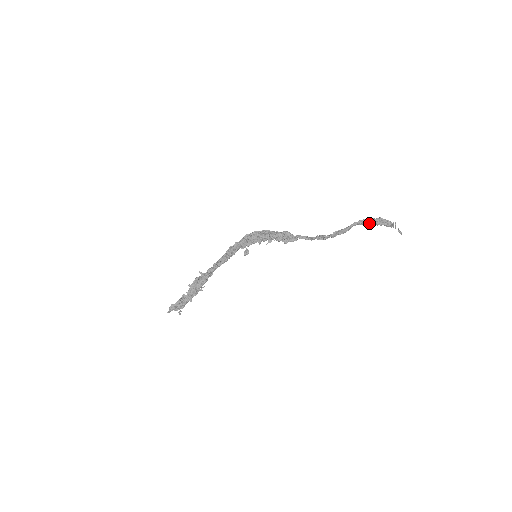
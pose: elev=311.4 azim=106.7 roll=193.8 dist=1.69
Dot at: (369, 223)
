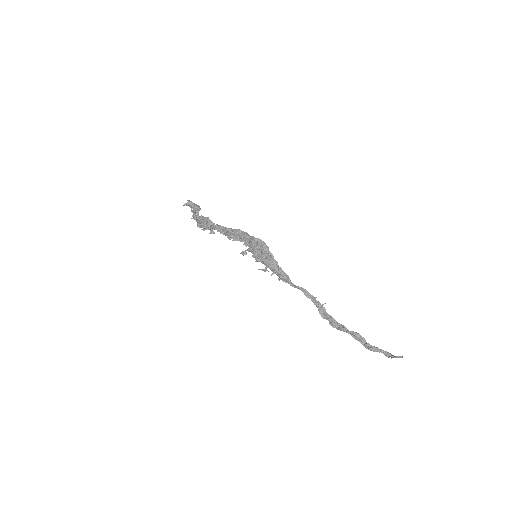
Dot at: (362, 343)
